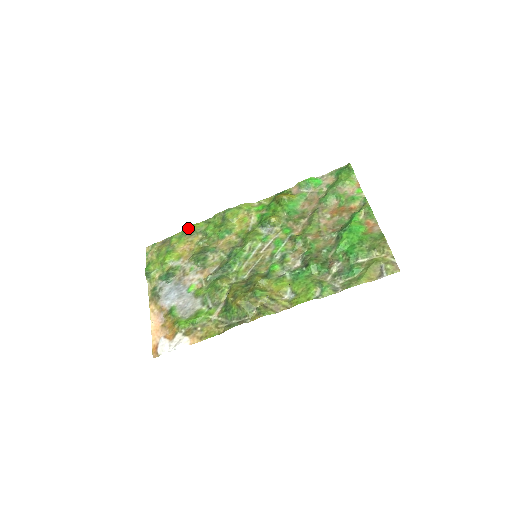
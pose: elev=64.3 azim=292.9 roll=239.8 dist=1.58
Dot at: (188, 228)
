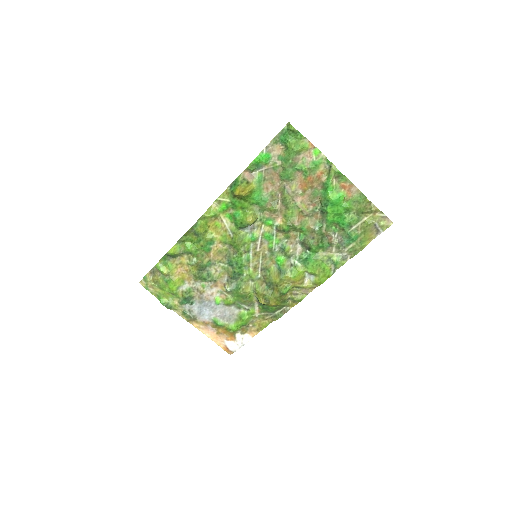
Dot at: (167, 255)
